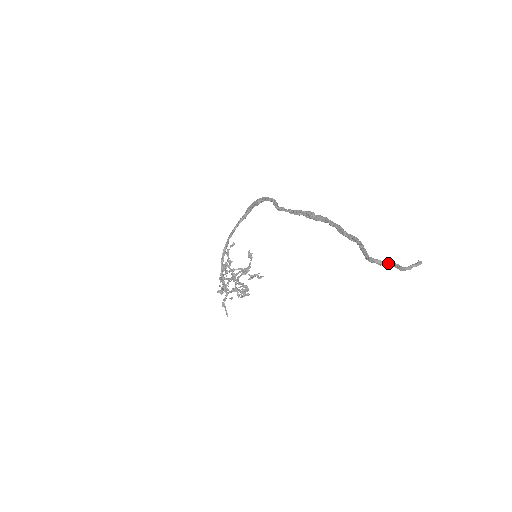
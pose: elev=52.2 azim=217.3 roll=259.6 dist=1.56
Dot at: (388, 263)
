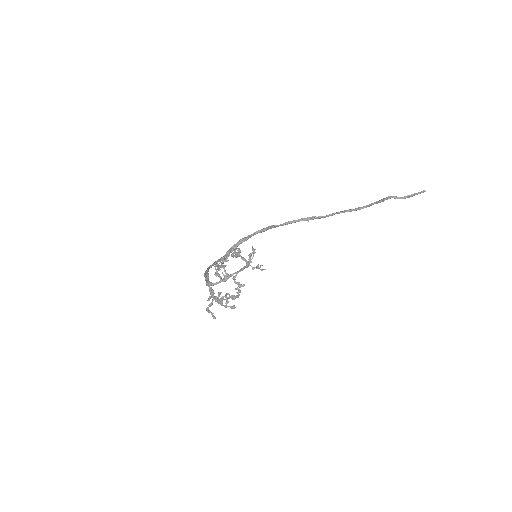
Dot at: (402, 197)
